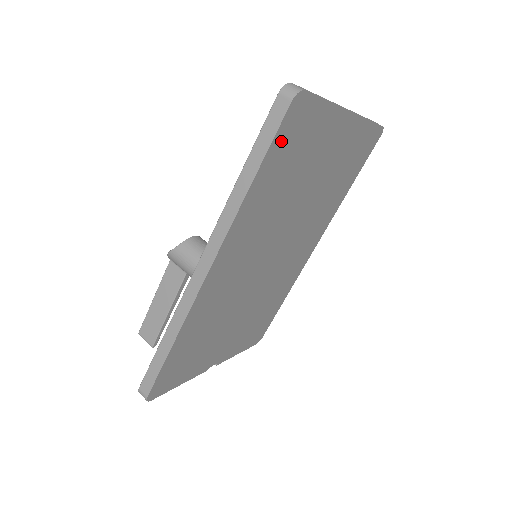
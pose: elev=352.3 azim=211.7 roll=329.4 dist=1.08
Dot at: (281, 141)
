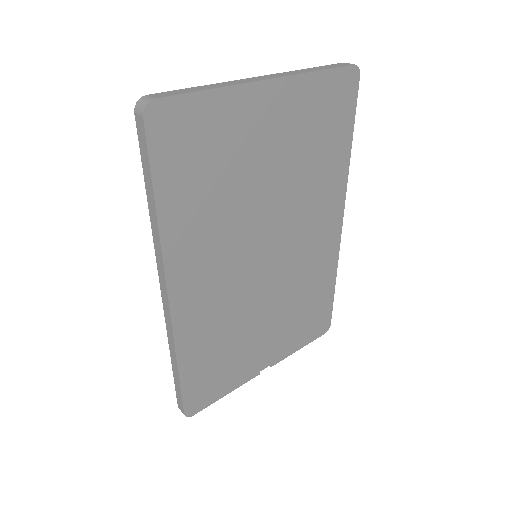
Dot at: (165, 156)
